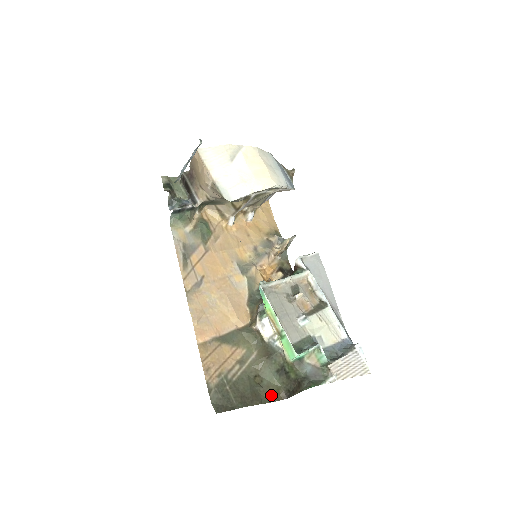
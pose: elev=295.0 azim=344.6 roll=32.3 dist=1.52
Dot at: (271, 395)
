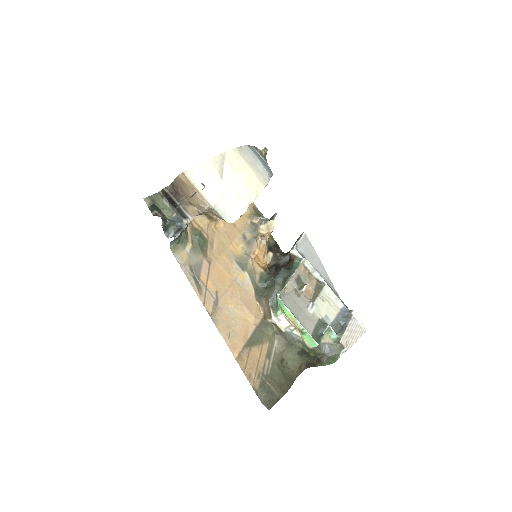
Dot at: (297, 372)
